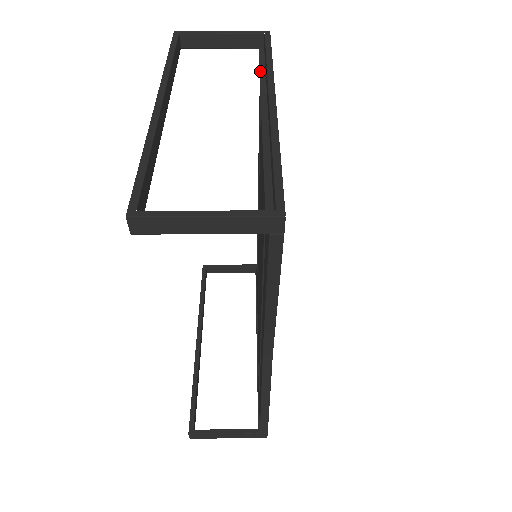
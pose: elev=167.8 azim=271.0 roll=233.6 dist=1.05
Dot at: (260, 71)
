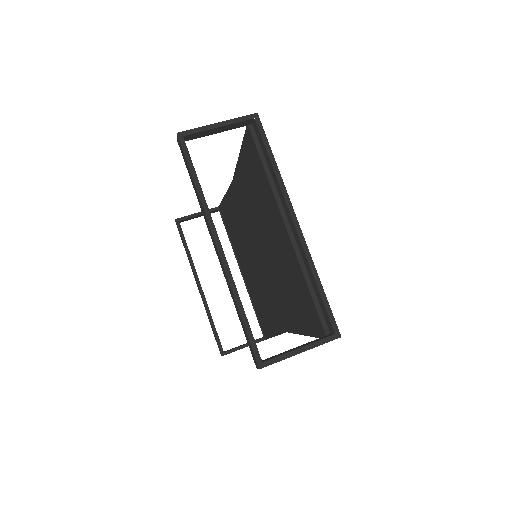
Dot at: (263, 165)
